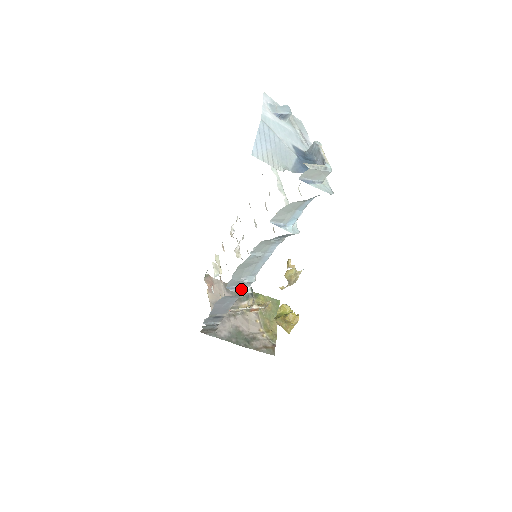
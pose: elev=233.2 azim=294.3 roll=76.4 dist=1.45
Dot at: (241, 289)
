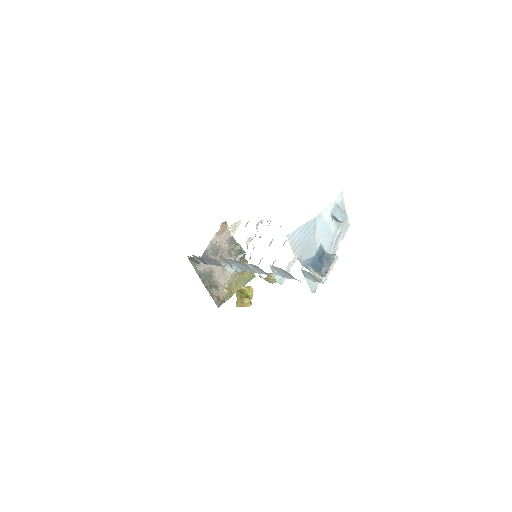
Dot at: (228, 267)
